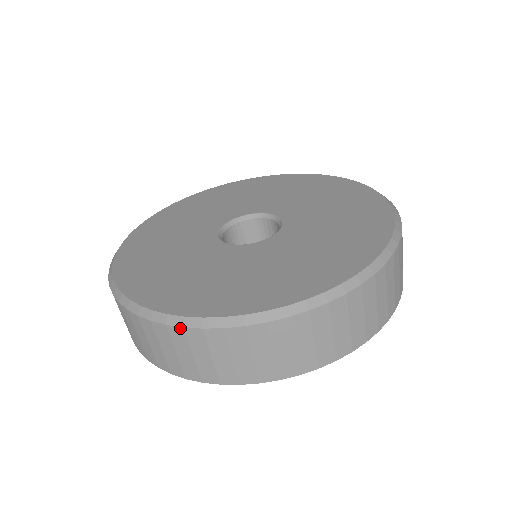
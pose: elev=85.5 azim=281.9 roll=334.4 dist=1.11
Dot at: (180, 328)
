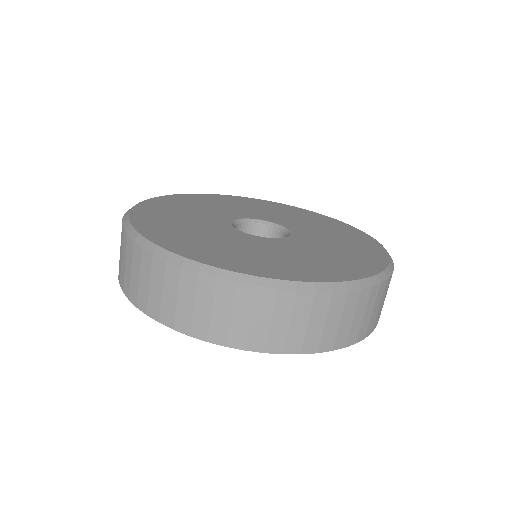
Dot at: (178, 266)
